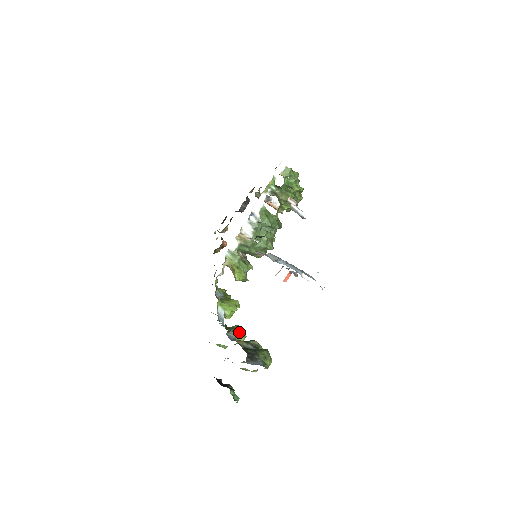
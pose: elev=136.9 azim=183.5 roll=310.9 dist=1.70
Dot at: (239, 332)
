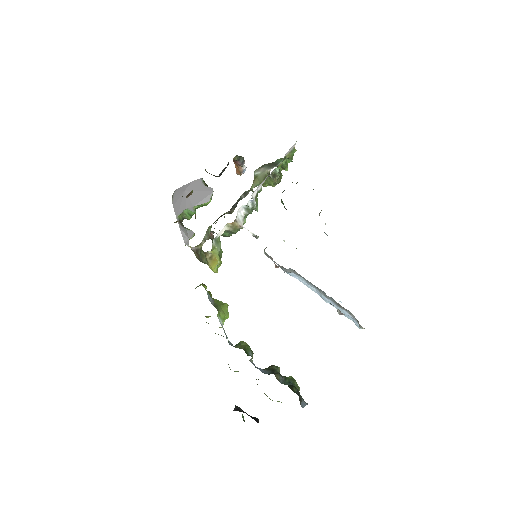
Dot at: (253, 353)
